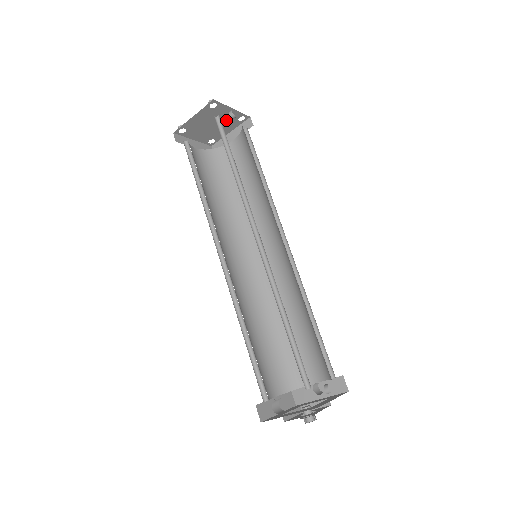
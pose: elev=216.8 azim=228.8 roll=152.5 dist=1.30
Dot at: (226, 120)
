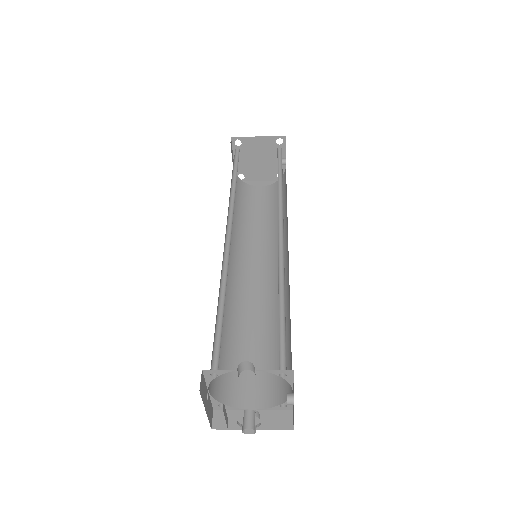
Dot at: (271, 165)
